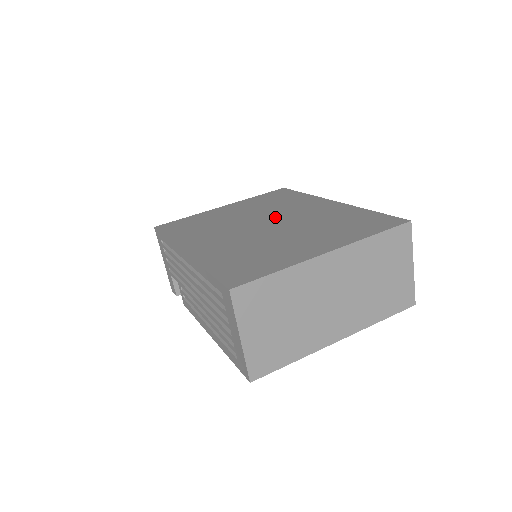
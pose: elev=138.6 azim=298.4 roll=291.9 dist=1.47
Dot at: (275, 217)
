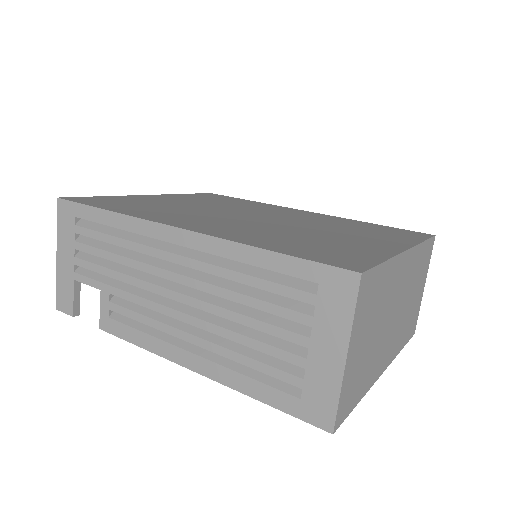
Dot at: (259, 213)
